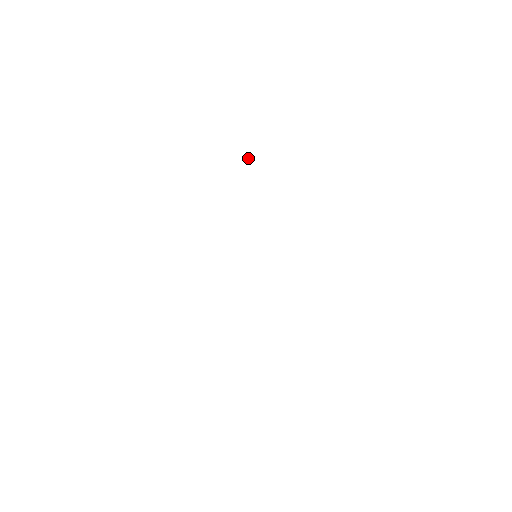
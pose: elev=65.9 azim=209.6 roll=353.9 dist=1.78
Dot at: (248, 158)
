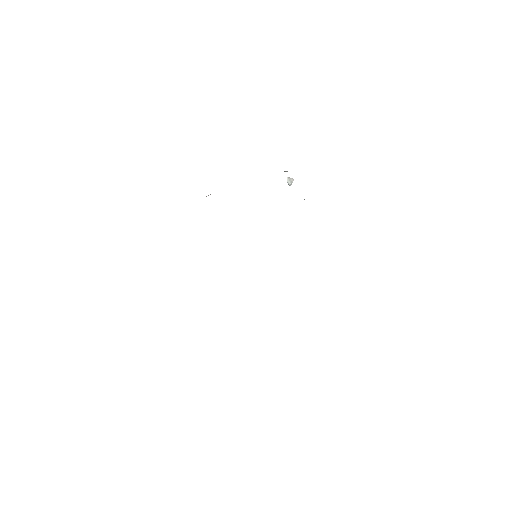
Dot at: (291, 181)
